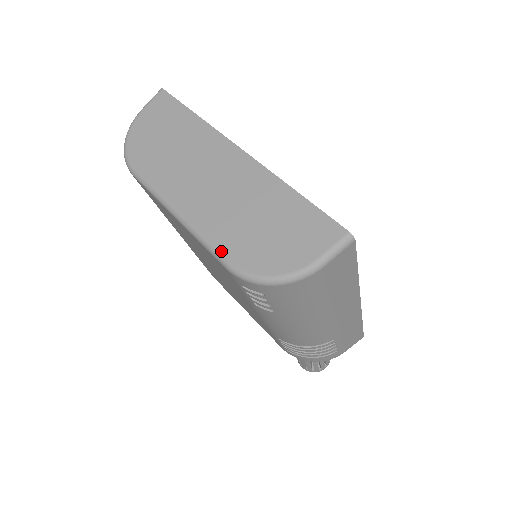
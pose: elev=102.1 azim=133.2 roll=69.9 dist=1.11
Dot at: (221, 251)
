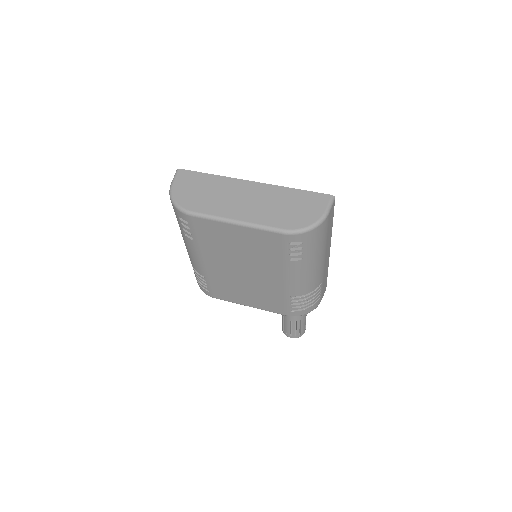
Dot at: (275, 227)
